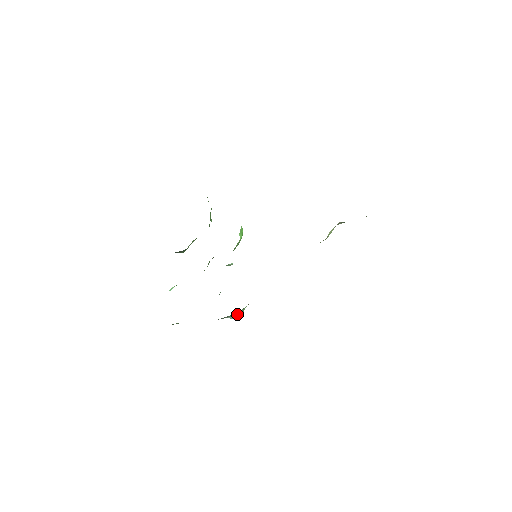
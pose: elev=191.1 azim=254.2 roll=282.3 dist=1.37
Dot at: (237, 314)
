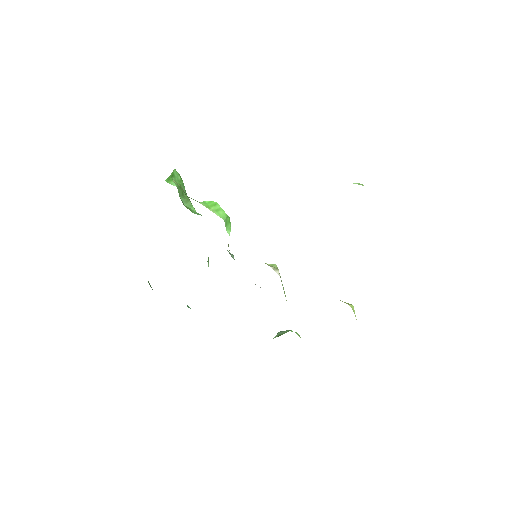
Dot at: occluded
